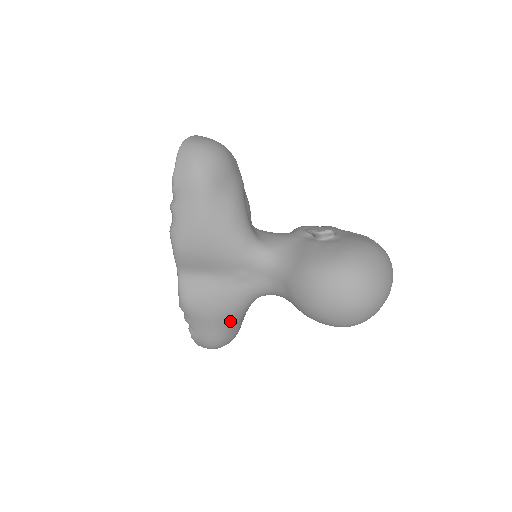
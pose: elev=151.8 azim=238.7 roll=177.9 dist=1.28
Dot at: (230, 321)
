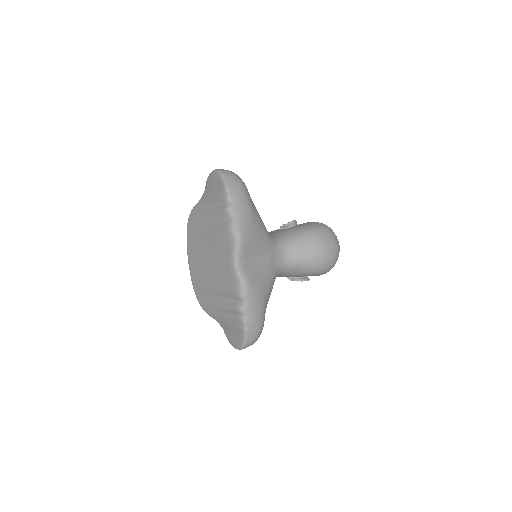
Dot at: (267, 302)
